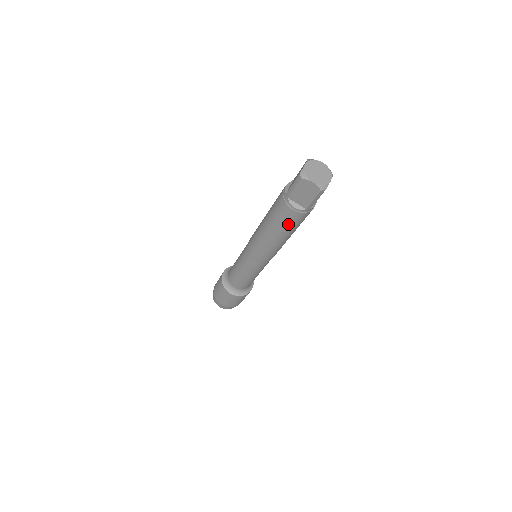
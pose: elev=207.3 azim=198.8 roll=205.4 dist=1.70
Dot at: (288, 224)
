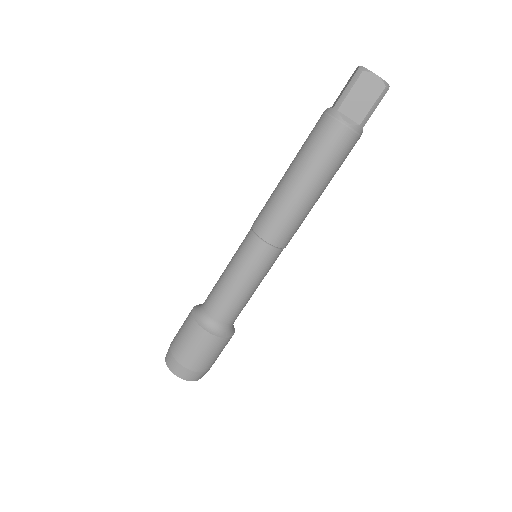
Dot at: (331, 156)
